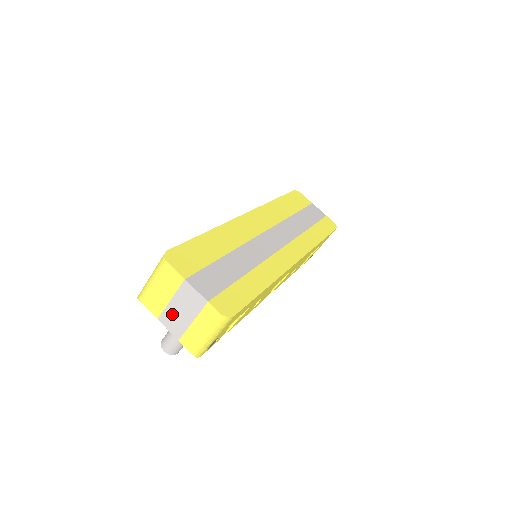
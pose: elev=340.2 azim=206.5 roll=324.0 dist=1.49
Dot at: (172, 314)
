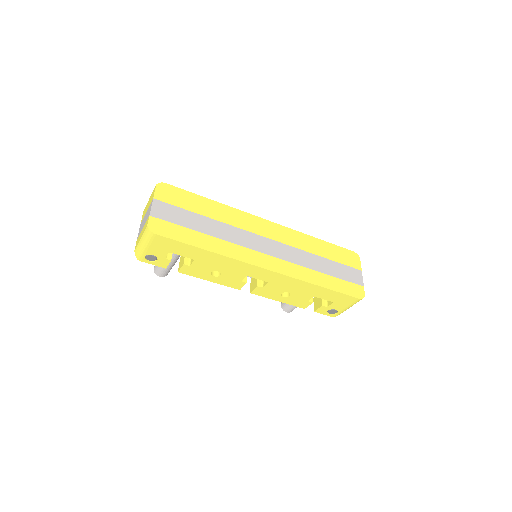
Dot at: (143, 222)
